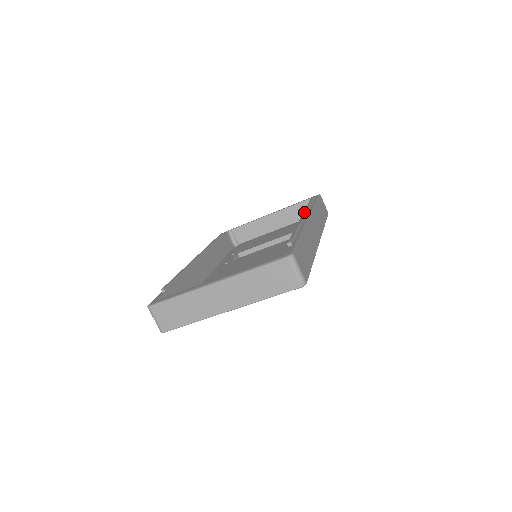
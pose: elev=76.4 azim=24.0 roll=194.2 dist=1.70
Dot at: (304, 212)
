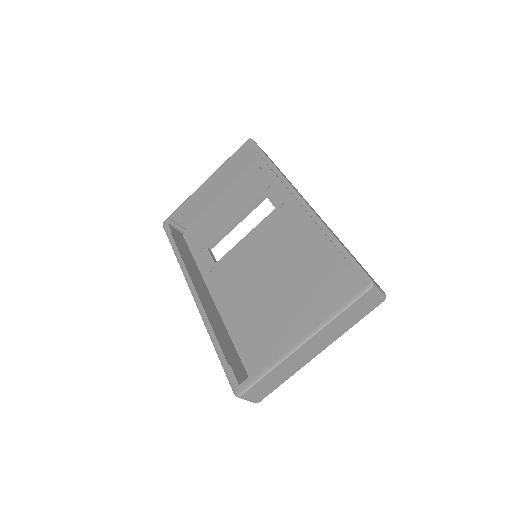
Dot at: (286, 190)
